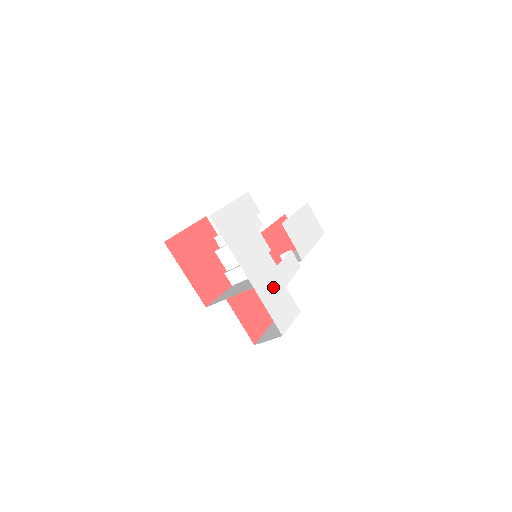
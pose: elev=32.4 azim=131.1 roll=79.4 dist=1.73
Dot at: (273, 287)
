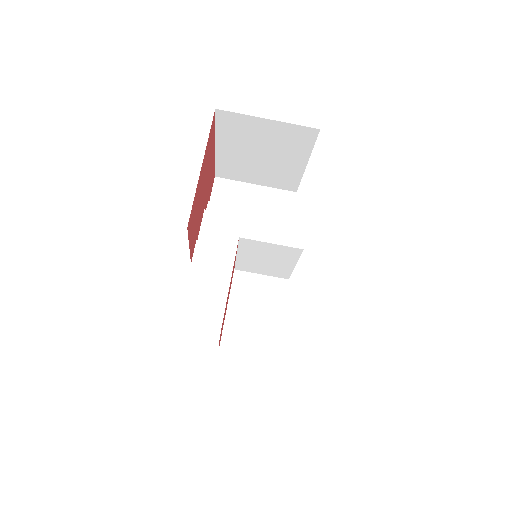
Dot at: occluded
